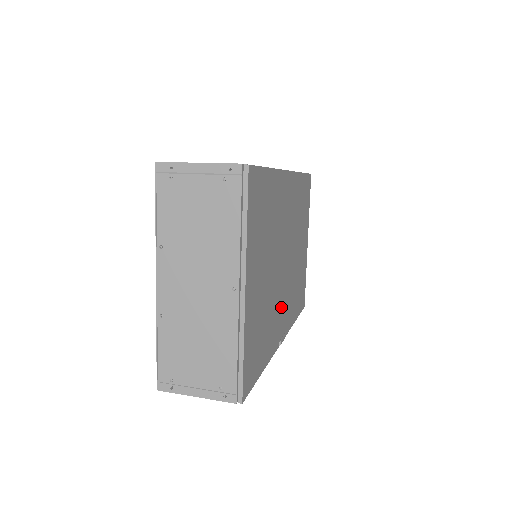
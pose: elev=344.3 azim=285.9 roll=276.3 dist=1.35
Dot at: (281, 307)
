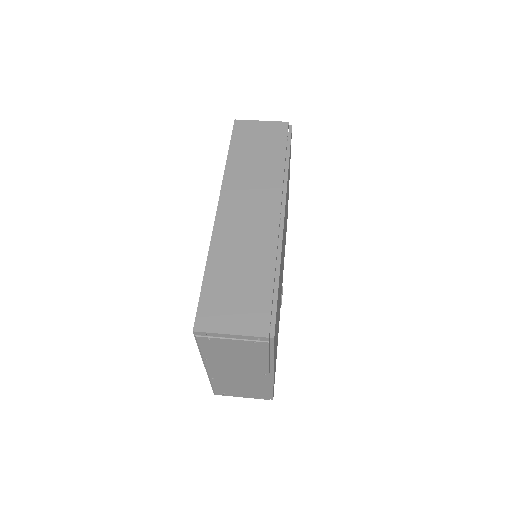
Dot at: occluded
